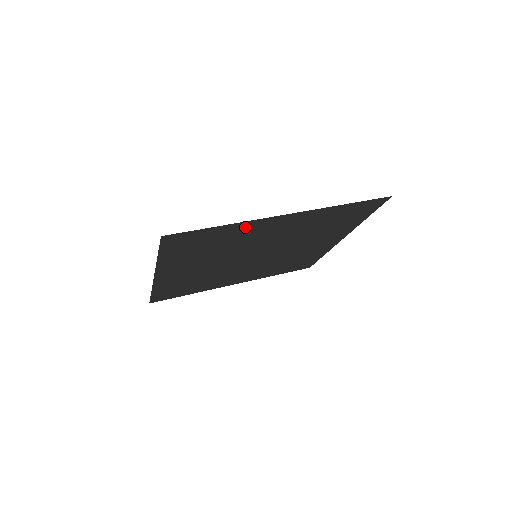
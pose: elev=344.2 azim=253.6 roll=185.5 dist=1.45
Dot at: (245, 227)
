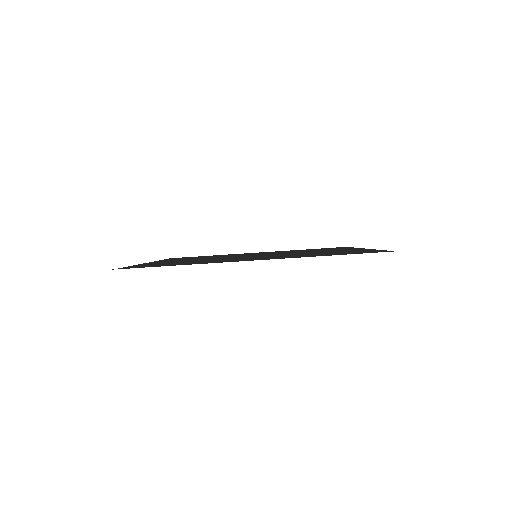
Dot at: occluded
